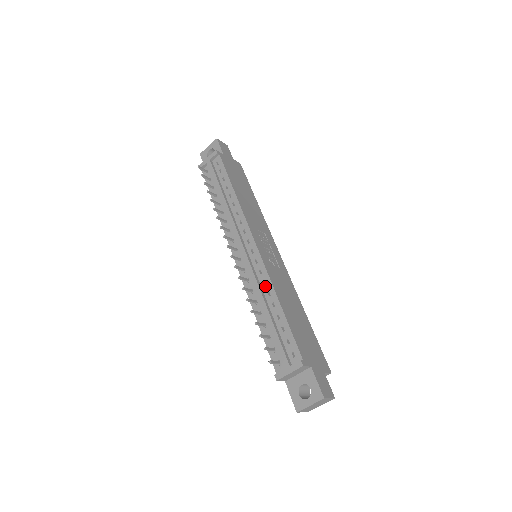
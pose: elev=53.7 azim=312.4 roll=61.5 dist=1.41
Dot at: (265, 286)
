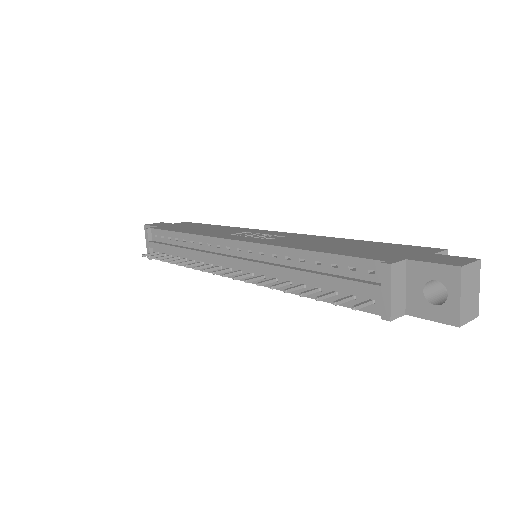
Dot at: (278, 258)
